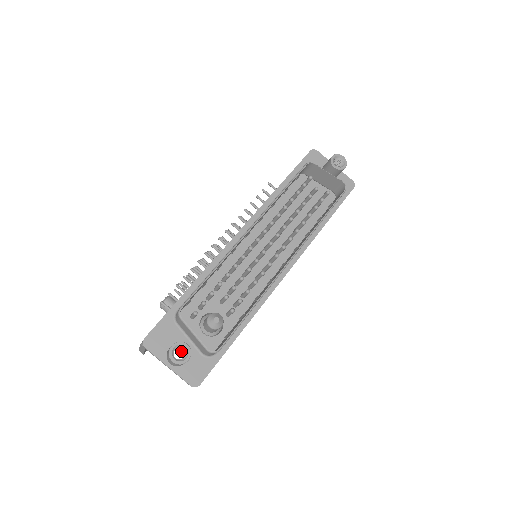
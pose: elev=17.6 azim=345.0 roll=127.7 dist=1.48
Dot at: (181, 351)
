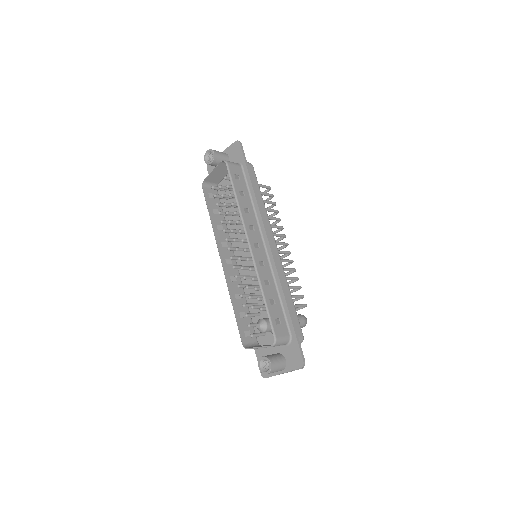
Dot at: occluded
